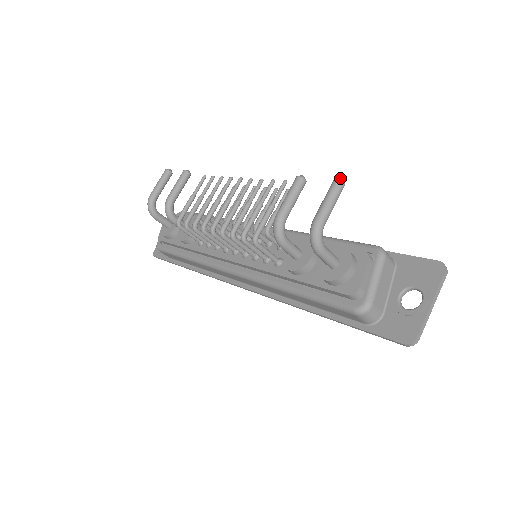
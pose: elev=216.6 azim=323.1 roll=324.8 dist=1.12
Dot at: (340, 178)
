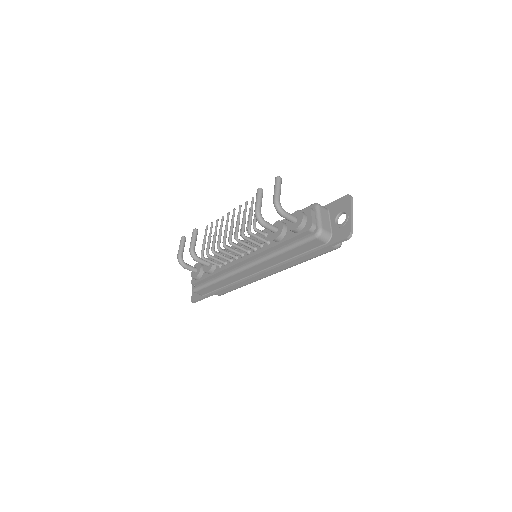
Dot at: (278, 176)
